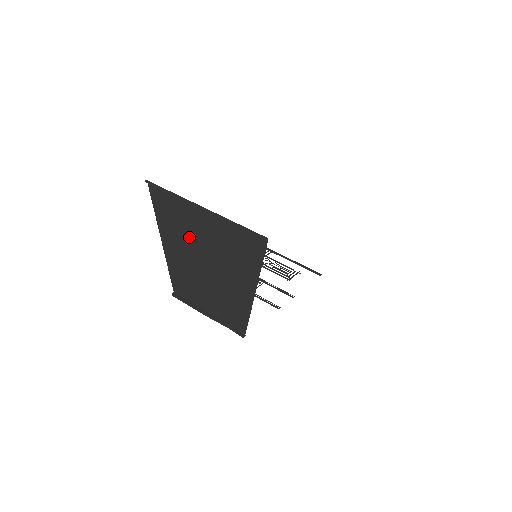
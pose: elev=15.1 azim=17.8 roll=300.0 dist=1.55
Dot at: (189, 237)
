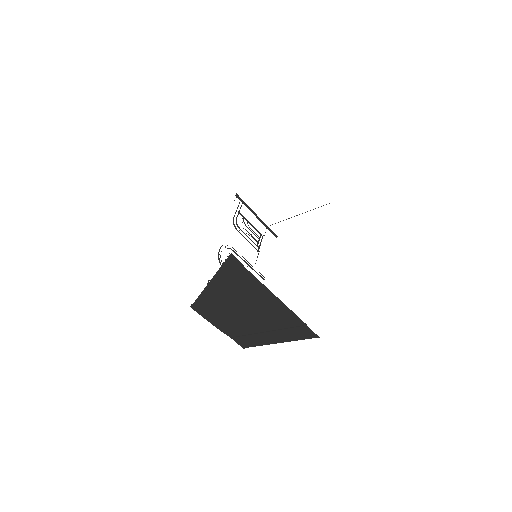
Dot at: (244, 298)
